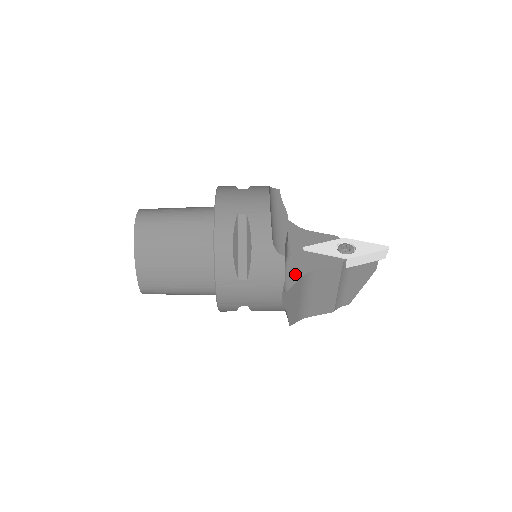
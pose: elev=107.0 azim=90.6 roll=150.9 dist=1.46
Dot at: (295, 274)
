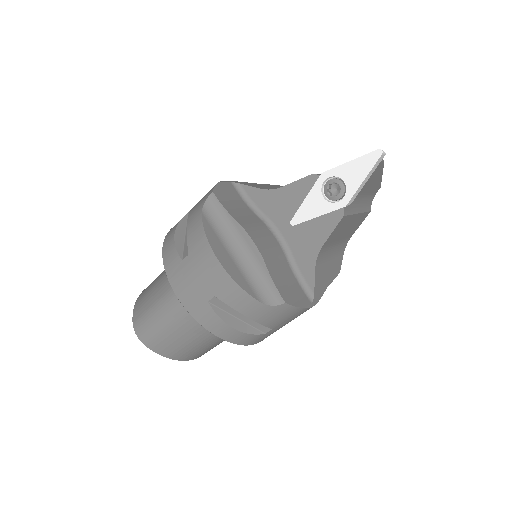
Dot at: (307, 268)
